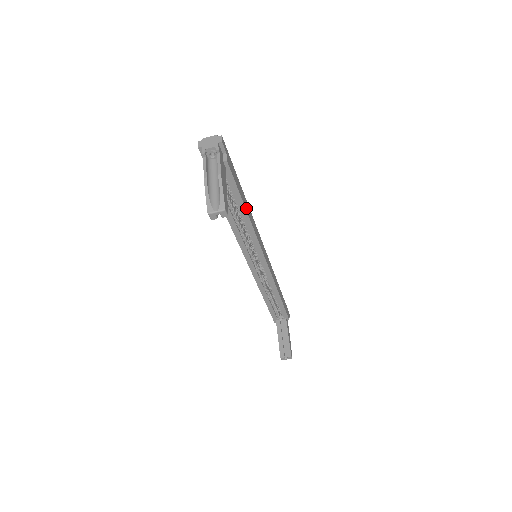
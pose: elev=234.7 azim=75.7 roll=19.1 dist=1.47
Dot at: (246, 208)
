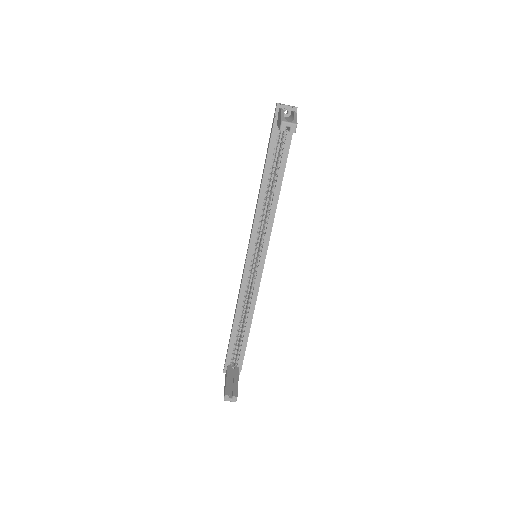
Dot at: (281, 185)
